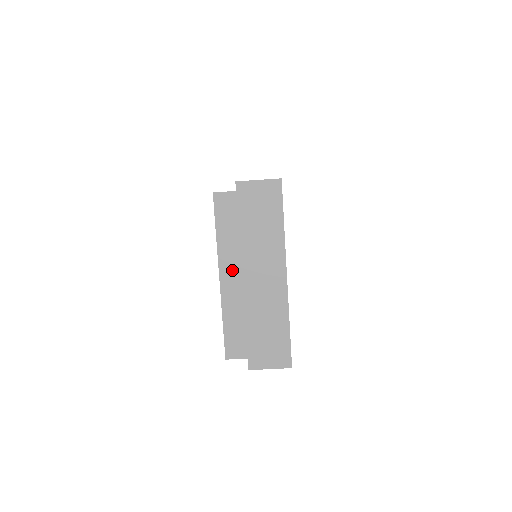
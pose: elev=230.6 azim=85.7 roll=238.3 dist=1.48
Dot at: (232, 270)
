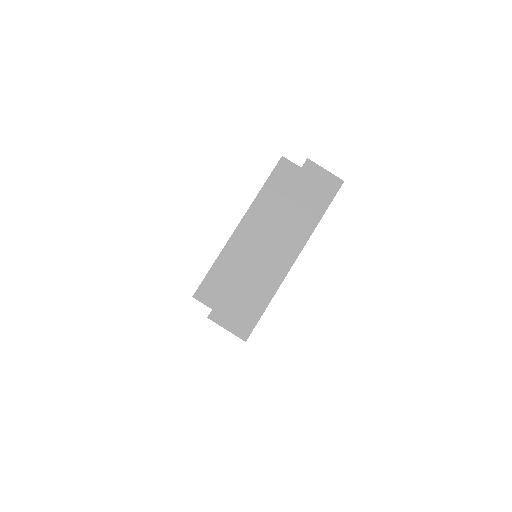
Dot at: (253, 226)
